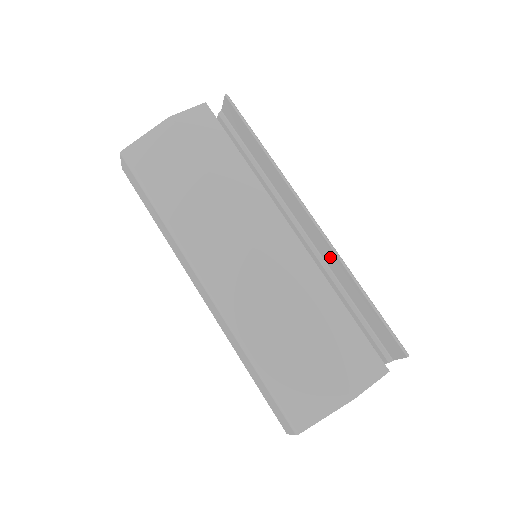
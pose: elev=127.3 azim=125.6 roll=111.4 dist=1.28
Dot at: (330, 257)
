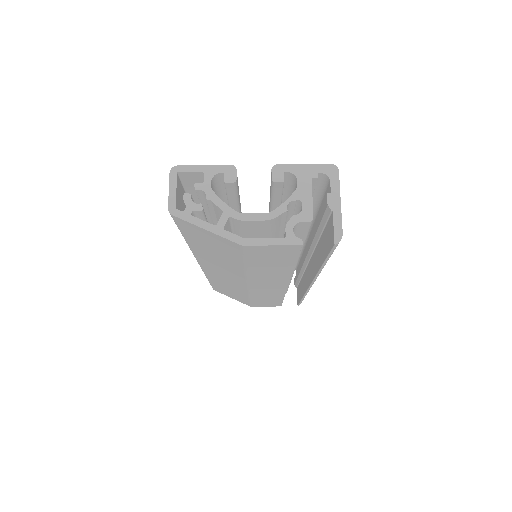
Dot at: (305, 282)
